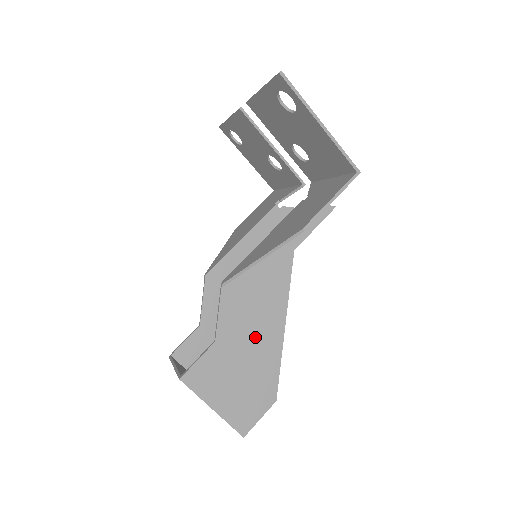
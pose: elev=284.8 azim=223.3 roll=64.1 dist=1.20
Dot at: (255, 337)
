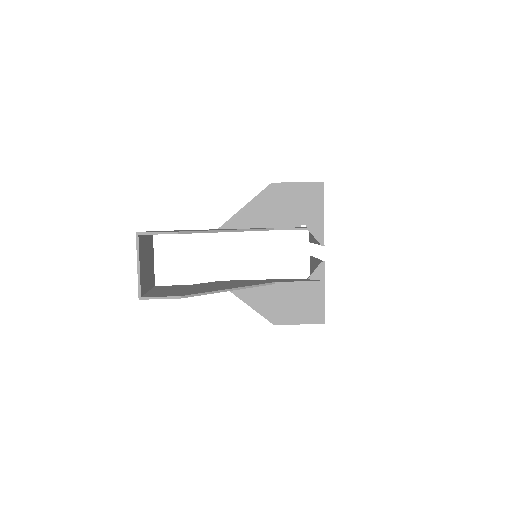
Dot at: occluded
